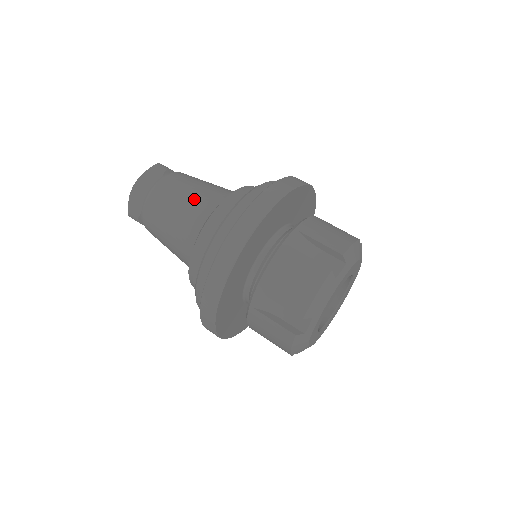
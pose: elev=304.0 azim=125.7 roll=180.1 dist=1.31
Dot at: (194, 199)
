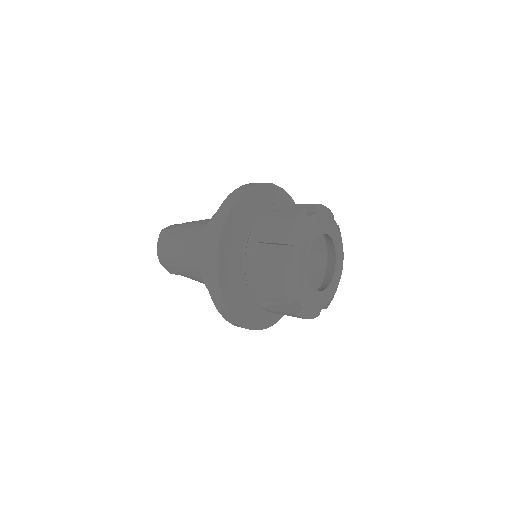
Dot at: occluded
